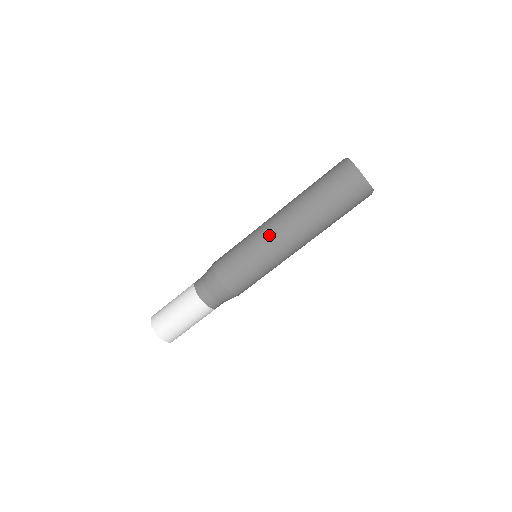
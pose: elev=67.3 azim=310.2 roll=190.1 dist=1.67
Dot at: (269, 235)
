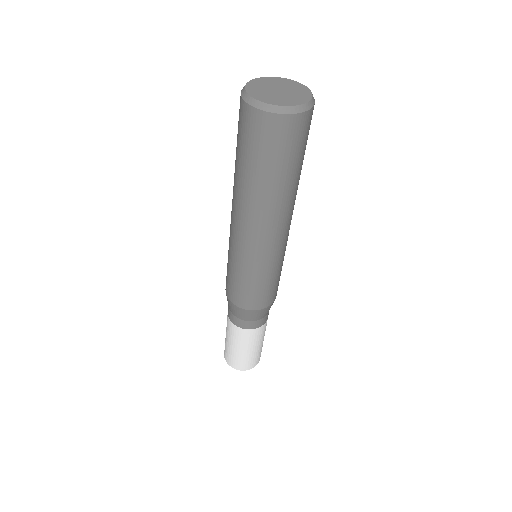
Dot at: (230, 228)
